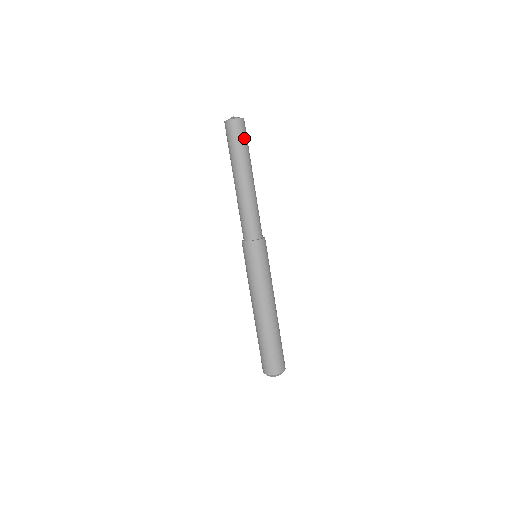
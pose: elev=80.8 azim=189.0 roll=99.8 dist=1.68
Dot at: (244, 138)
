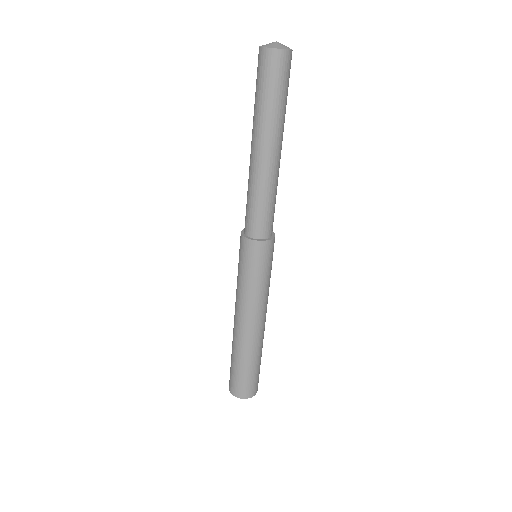
Dot at: (278, 84)
